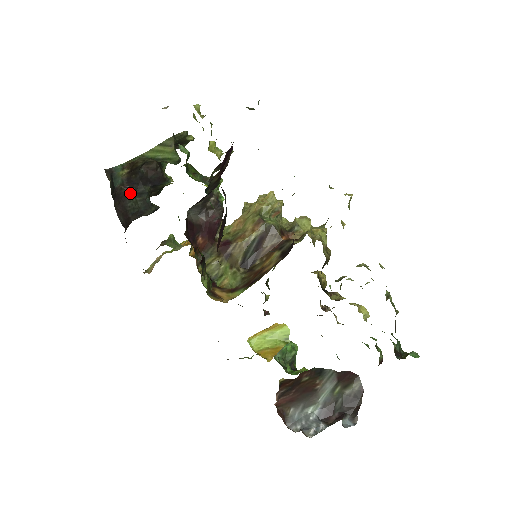
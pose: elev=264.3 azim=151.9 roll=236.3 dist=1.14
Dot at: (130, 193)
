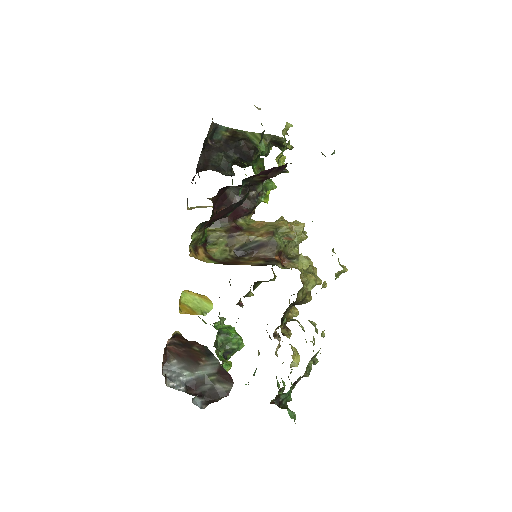
Dot at: (221, 150)
